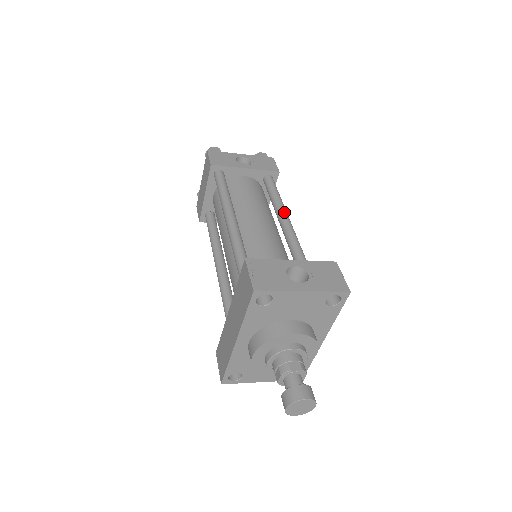
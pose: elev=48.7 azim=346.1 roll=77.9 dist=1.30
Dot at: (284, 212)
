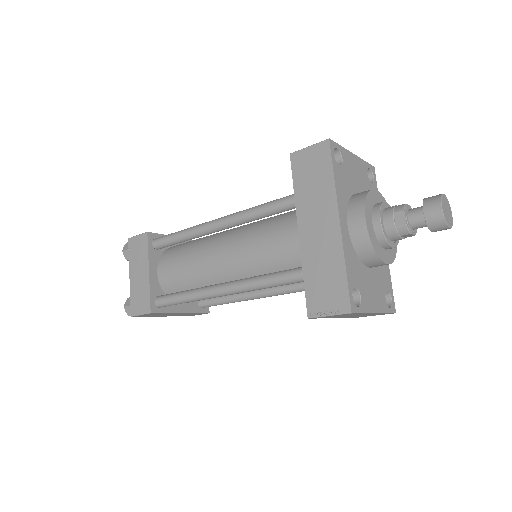
Dot at: occluded
